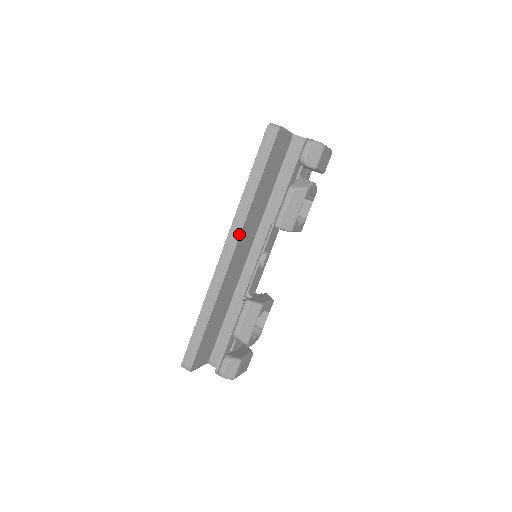
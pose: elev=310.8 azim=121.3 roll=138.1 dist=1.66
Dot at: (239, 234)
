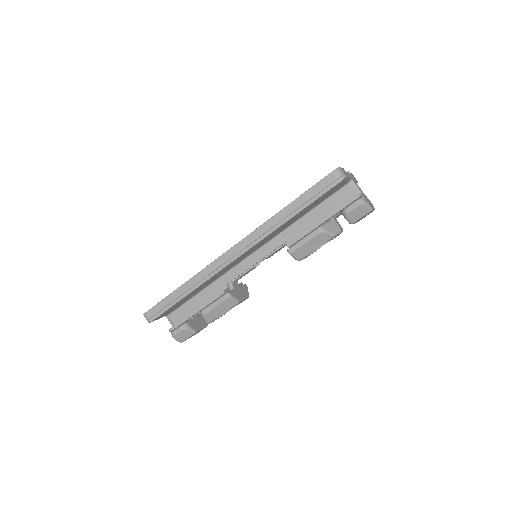
Dot at: (254, 244)
